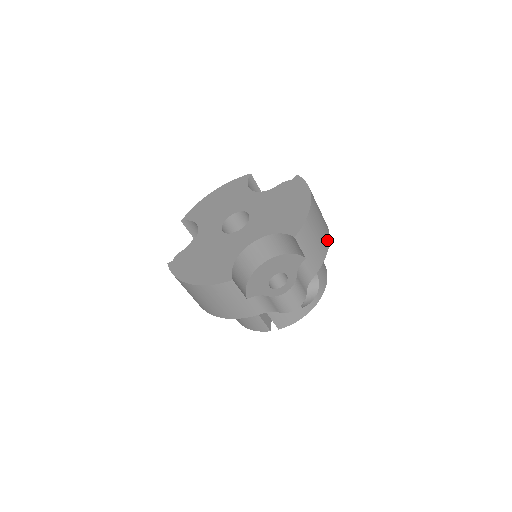
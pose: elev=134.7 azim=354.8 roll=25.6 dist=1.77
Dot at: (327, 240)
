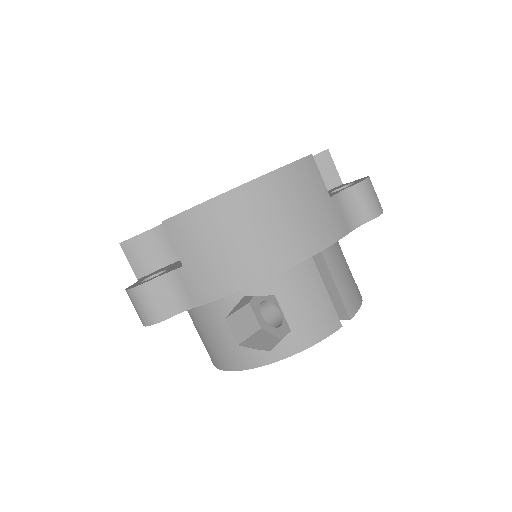
Dot at: occluded
